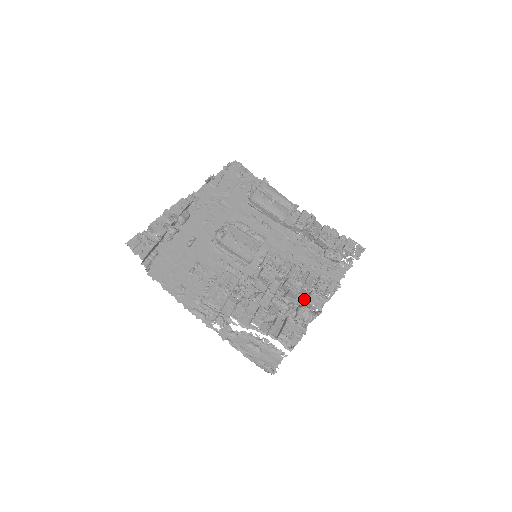
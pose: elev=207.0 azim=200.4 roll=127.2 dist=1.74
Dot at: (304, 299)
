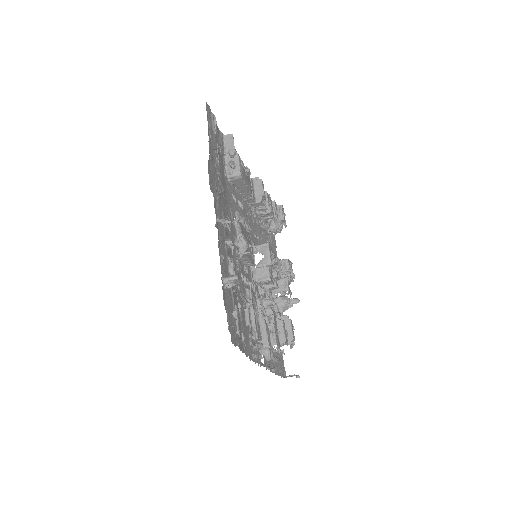
Dot at: occluded
